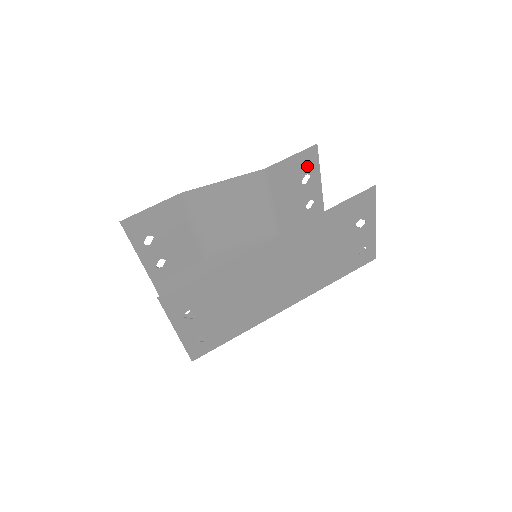
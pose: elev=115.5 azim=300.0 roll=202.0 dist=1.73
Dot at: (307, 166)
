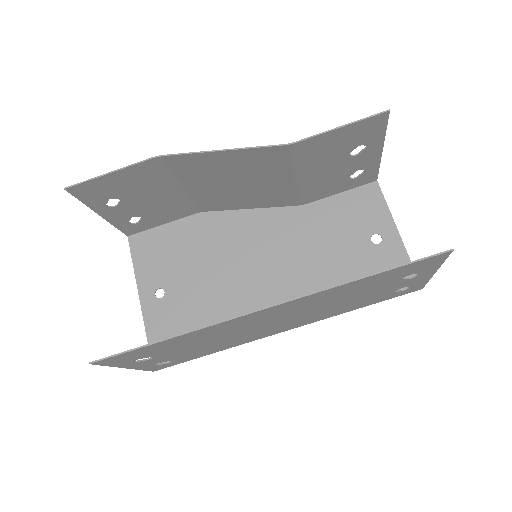
Dot at: (364, 136)
